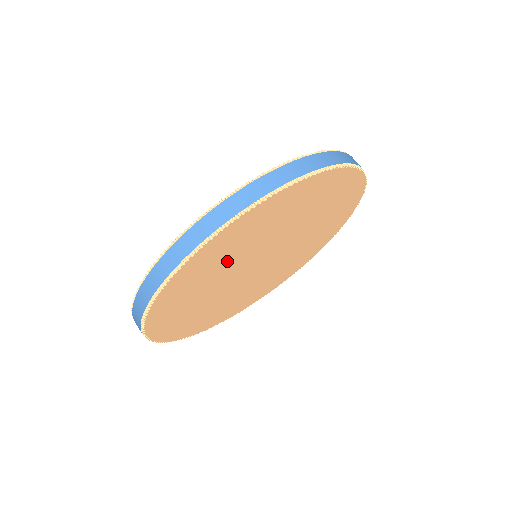
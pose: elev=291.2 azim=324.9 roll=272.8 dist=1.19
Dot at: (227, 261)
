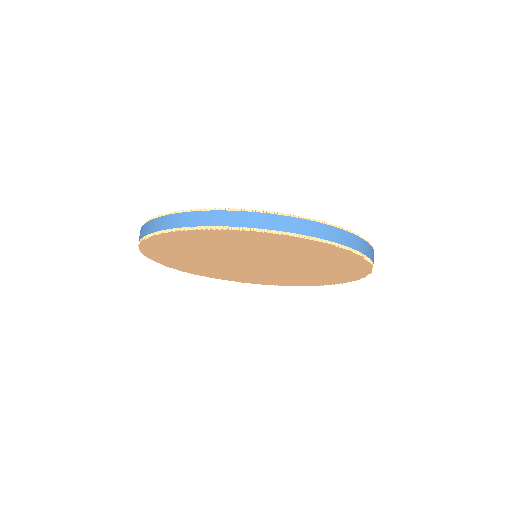
Dot at: (193, 255)
